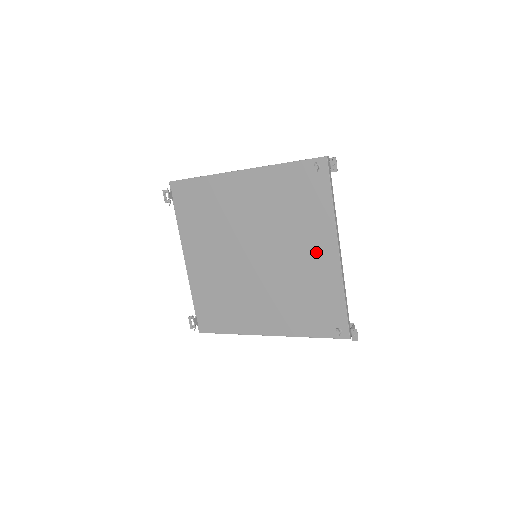
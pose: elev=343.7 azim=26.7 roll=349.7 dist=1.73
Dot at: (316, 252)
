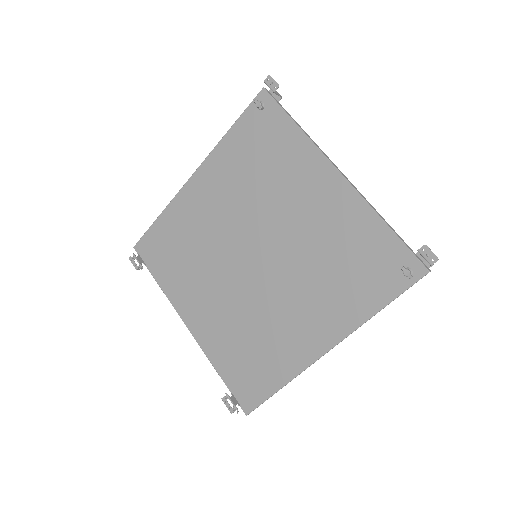
Dot at: (315, 194)
